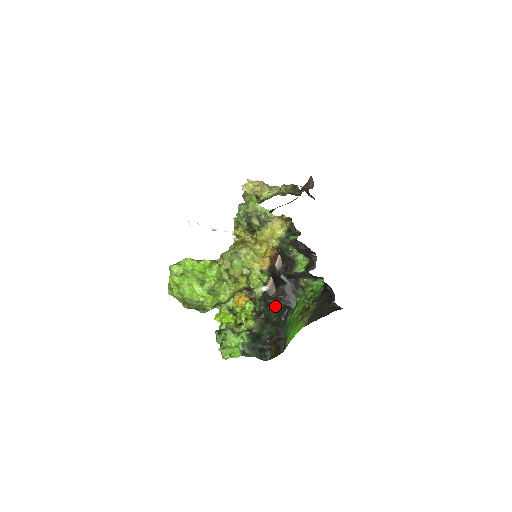
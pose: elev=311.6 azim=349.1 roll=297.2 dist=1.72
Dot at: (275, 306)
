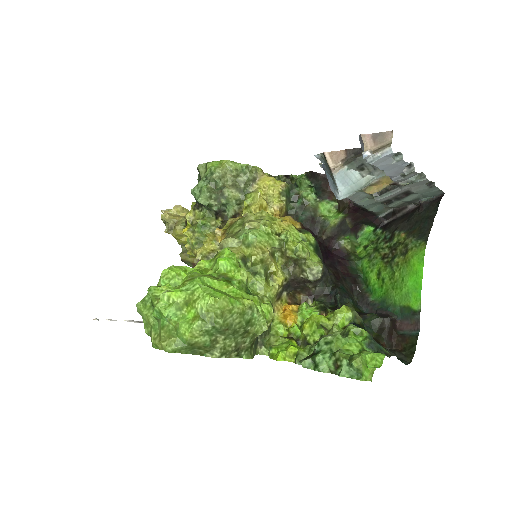
Dot at: (343, 289)
